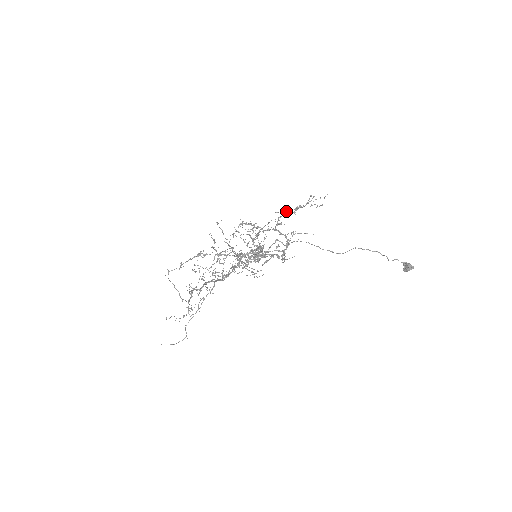
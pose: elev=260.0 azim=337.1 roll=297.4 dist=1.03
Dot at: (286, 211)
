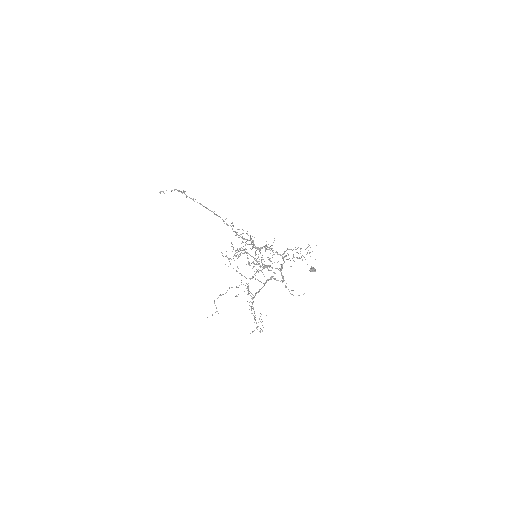
Dot at: (298, 258)
